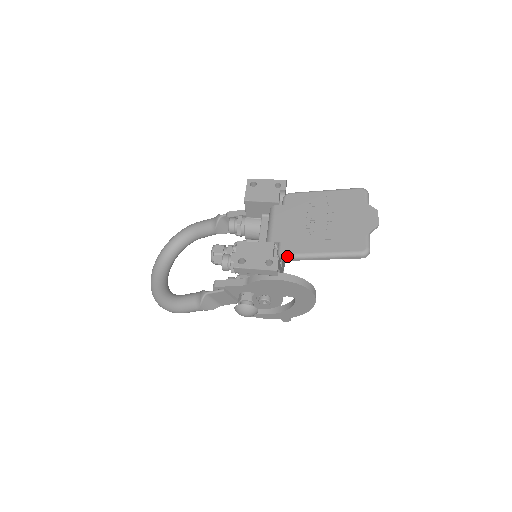
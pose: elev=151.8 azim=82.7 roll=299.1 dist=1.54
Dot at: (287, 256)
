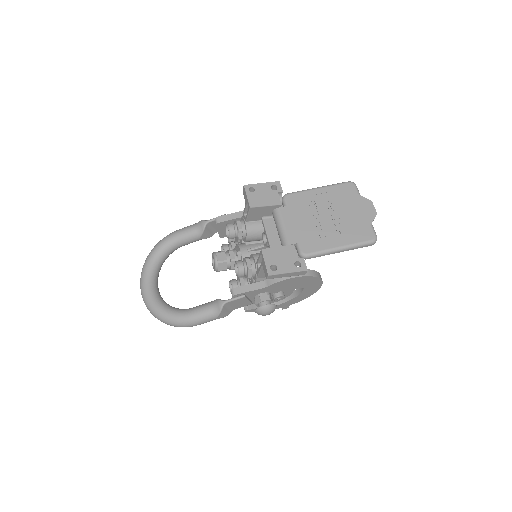
Dot at: (310, 255)
